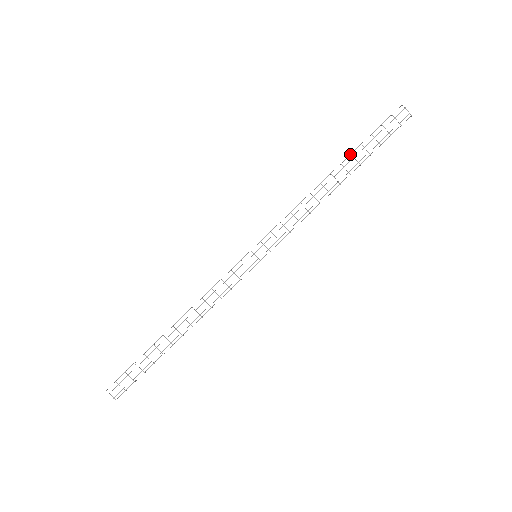
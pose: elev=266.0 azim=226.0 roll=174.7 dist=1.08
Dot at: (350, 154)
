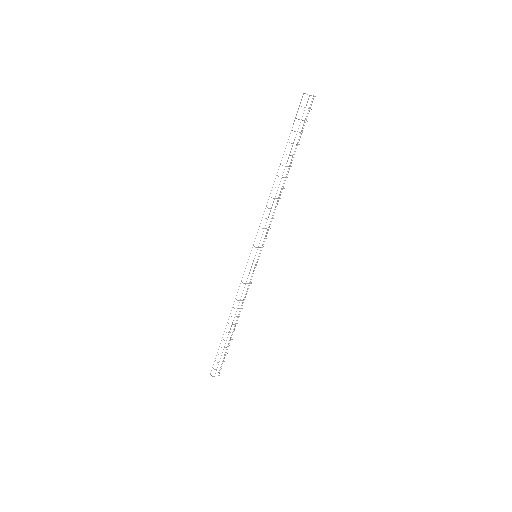
Dot at: occluded
